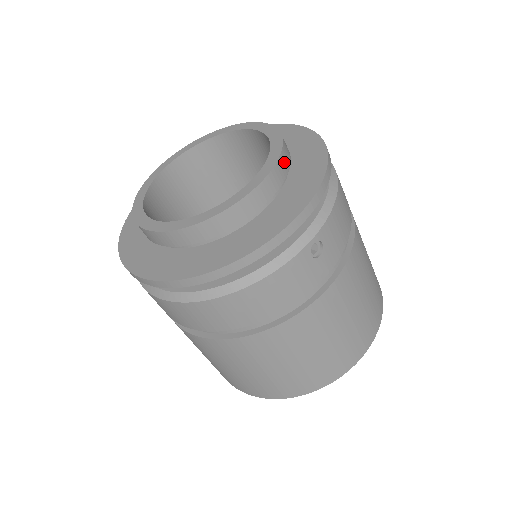
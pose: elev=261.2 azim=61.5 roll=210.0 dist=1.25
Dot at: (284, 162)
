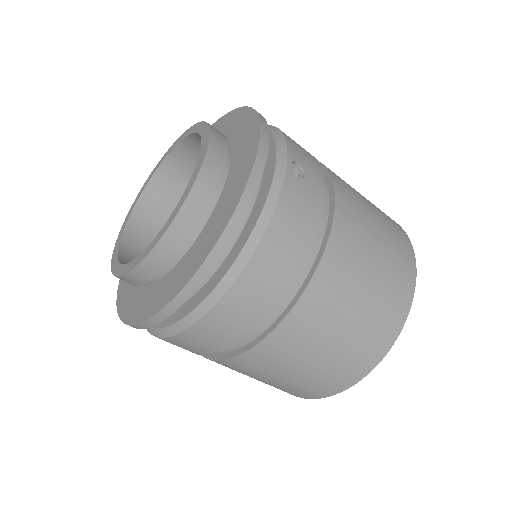
Dot at: (217, 131)
